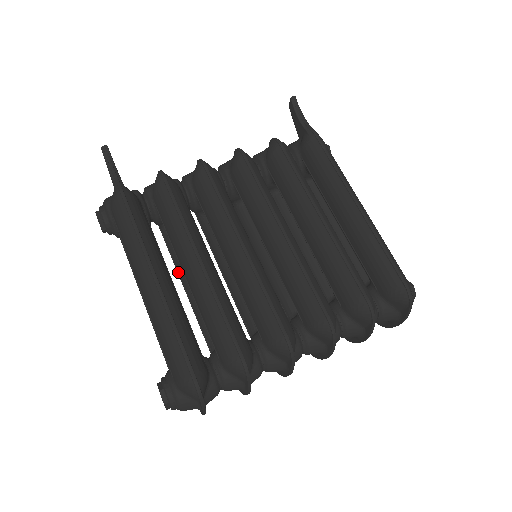
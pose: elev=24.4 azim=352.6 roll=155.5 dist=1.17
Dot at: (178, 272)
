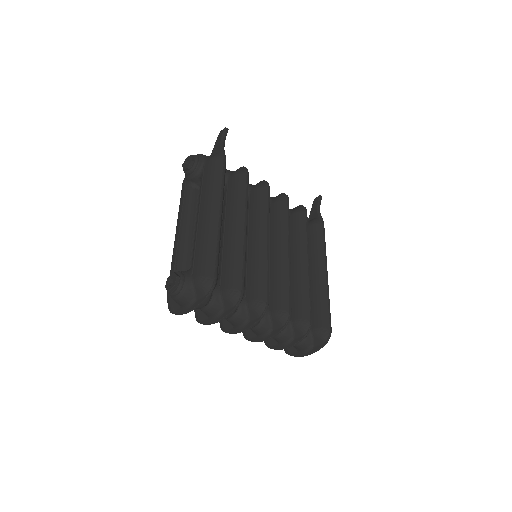
Dot at: occluded
